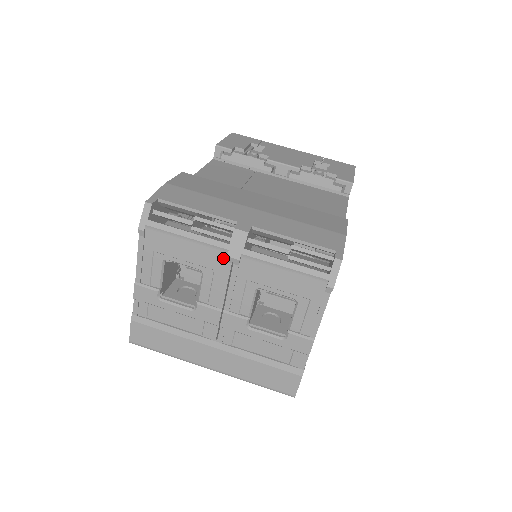
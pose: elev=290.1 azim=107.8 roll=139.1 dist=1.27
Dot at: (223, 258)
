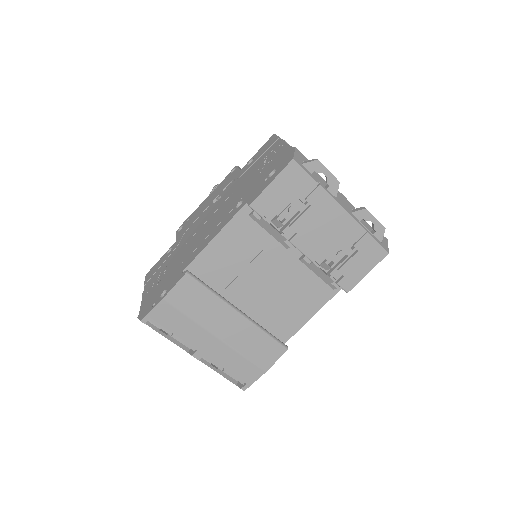
Dot at: occluded
